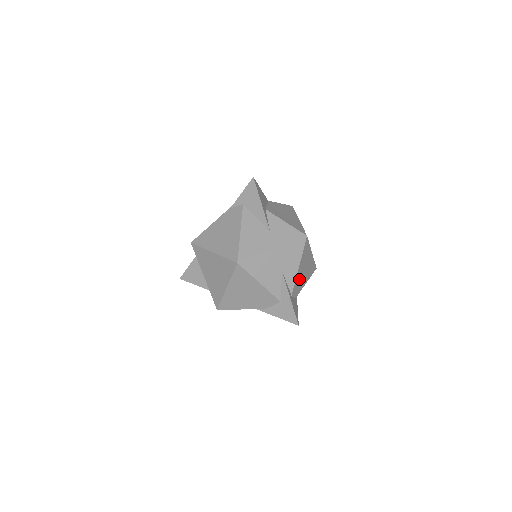
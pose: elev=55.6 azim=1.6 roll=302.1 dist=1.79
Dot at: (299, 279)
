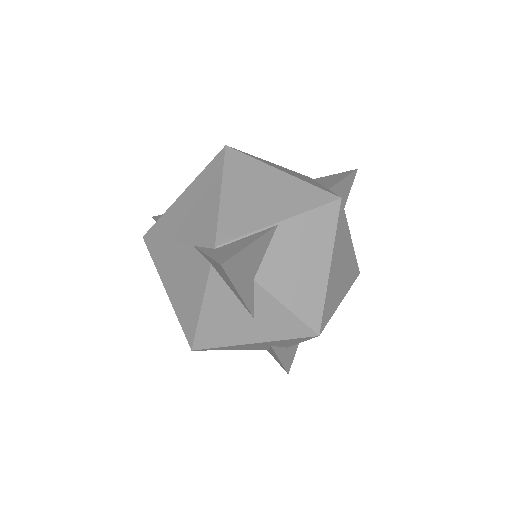
Dot at: occluded
